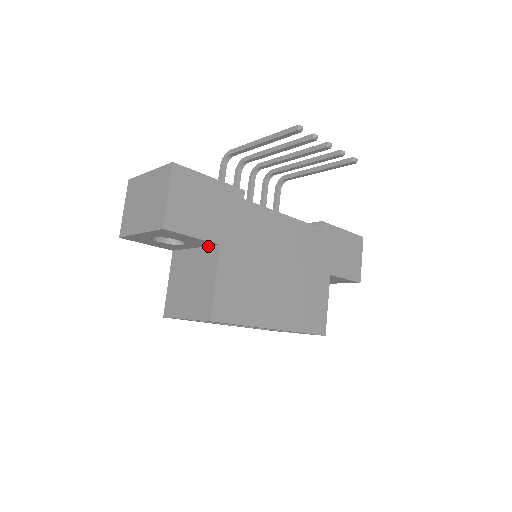
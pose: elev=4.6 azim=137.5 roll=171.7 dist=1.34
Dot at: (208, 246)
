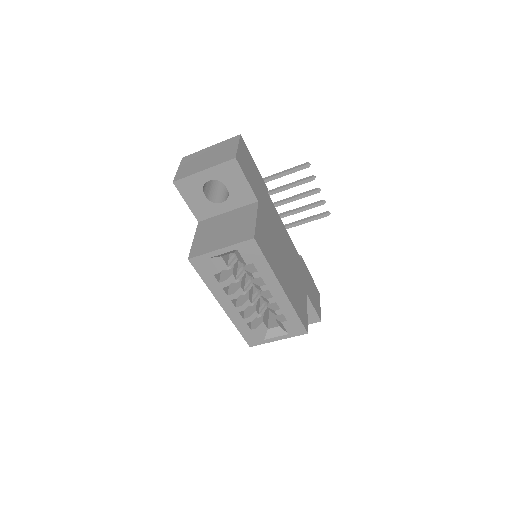
Dot at: (244, 206)
